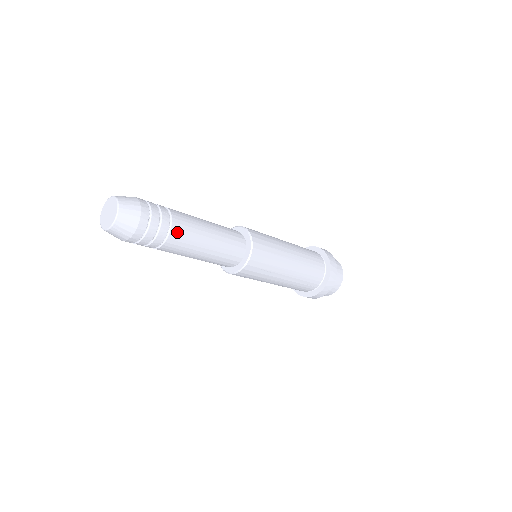
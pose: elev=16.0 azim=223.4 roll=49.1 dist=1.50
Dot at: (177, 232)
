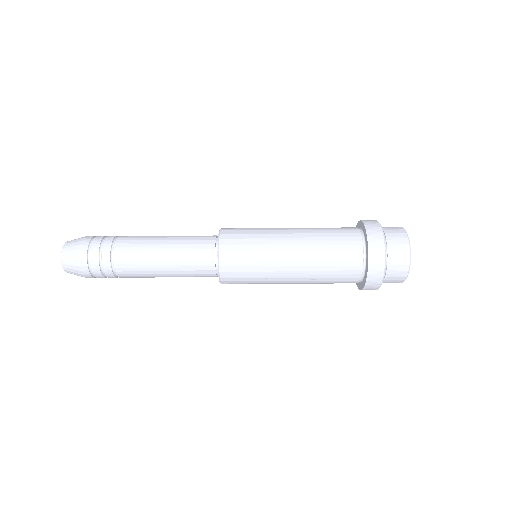
Dot at: (121, 264)
